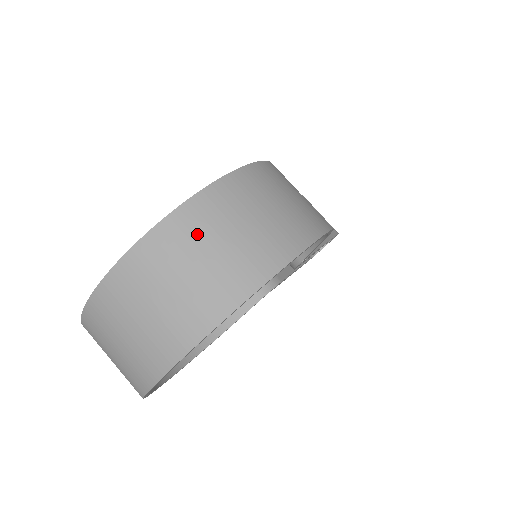
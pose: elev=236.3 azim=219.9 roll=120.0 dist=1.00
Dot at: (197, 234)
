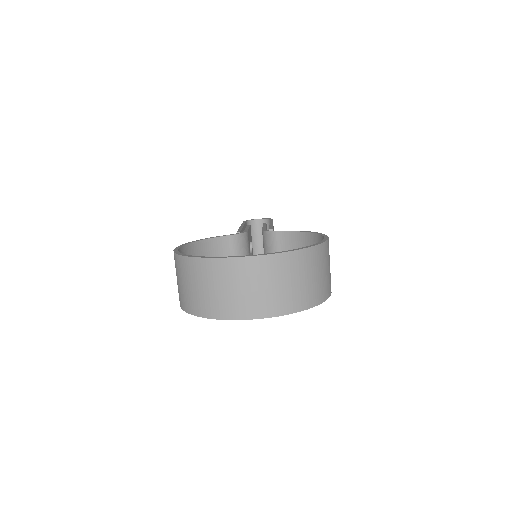
Dot at: (303, 267)
